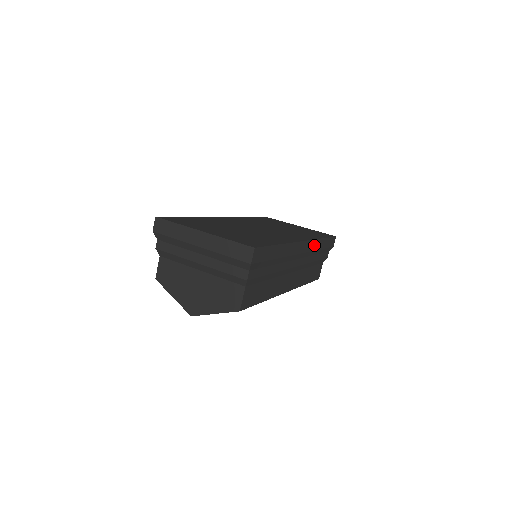
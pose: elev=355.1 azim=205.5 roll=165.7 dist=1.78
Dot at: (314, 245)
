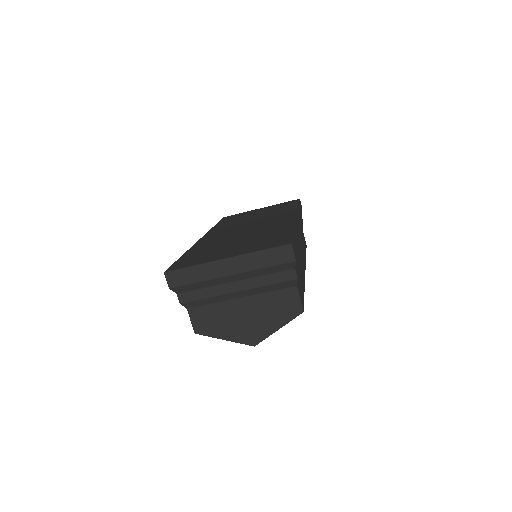
Dot at: (299, 216)
